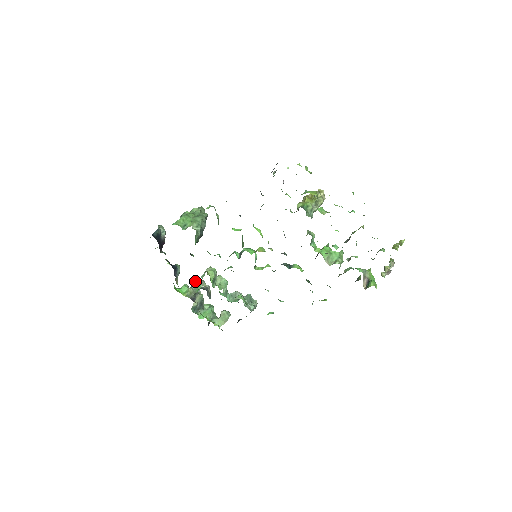
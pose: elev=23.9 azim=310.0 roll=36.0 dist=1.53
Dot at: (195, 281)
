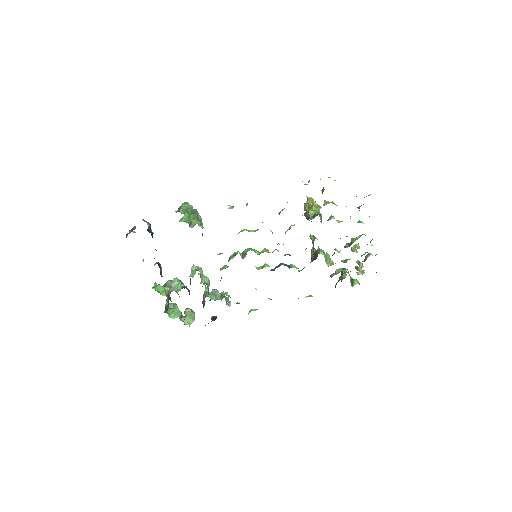
Dot at: (173, 279)
